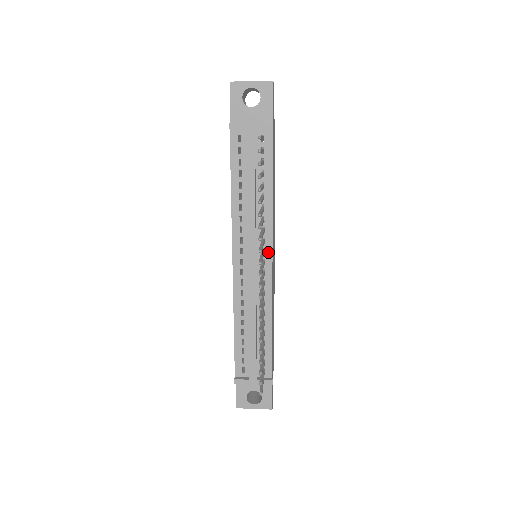
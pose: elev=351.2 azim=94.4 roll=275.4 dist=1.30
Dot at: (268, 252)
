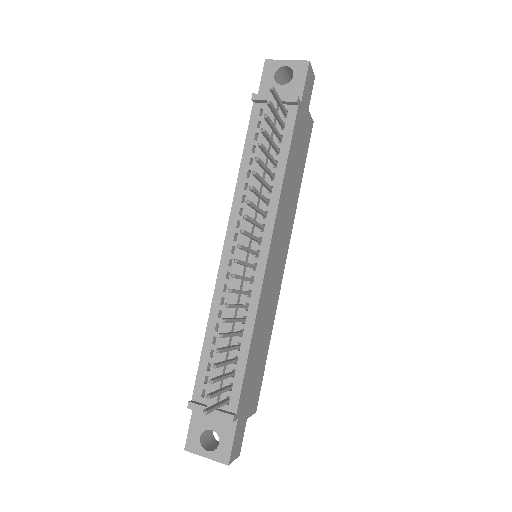
Dot at: (265, 243)
